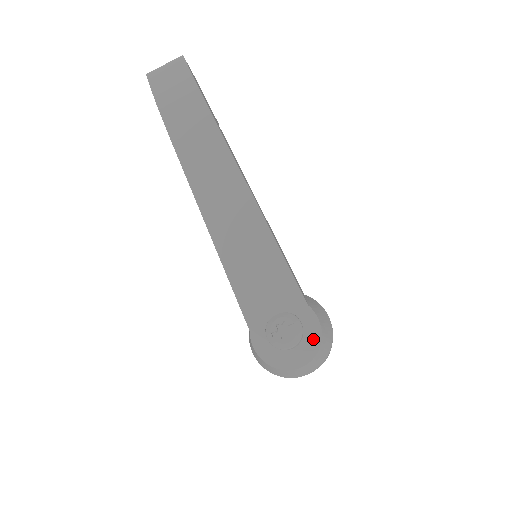
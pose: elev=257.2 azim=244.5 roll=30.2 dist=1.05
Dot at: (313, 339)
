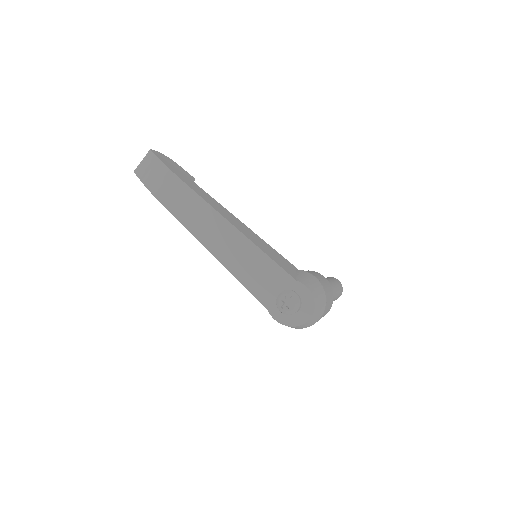
Dot at: (308, 300)
